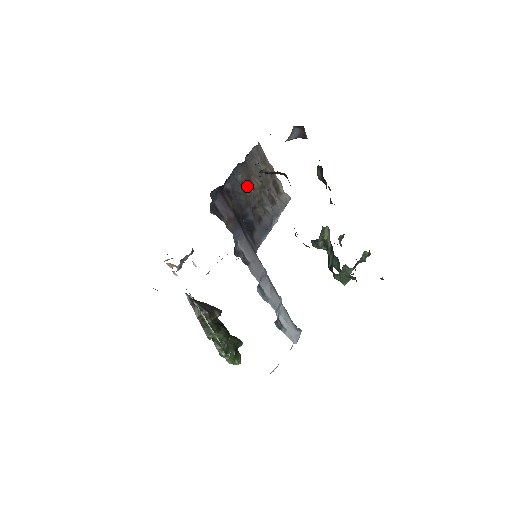
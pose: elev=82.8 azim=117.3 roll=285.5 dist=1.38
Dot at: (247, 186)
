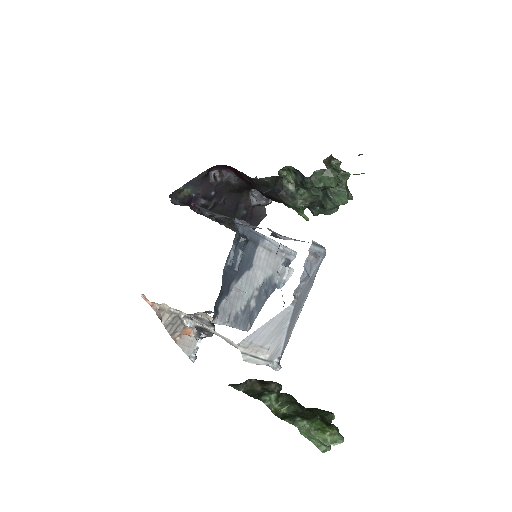
Dot at: (227, 226)
